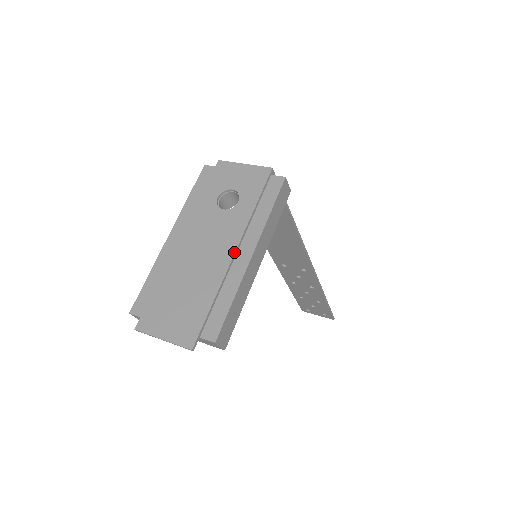
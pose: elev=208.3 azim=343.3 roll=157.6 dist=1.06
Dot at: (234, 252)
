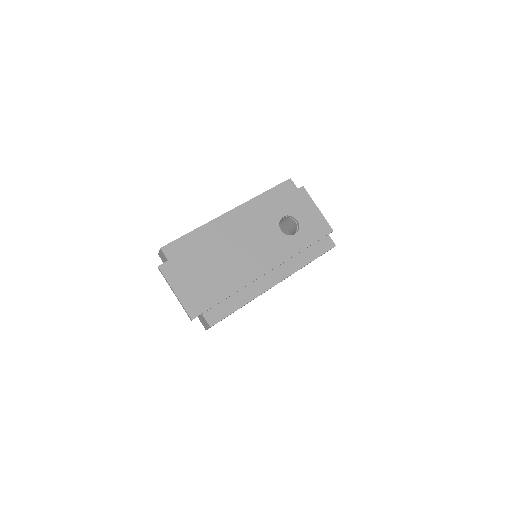
Dot at: (267, 271)
